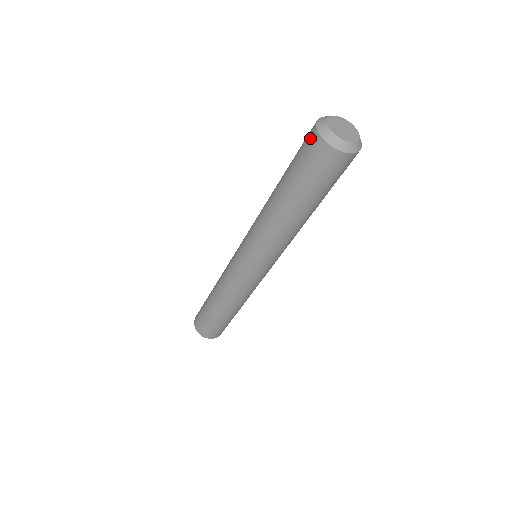
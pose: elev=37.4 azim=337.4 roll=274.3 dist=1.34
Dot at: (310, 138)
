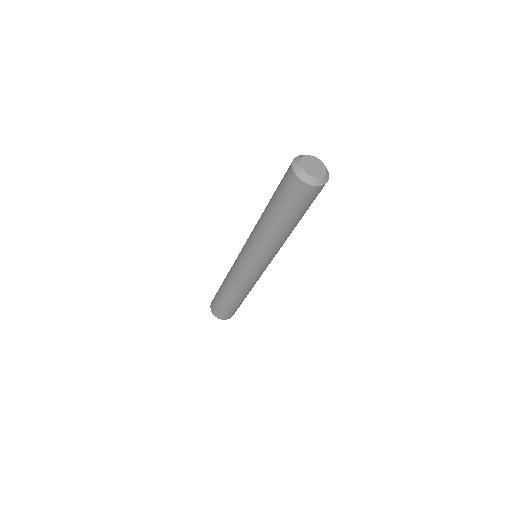
Dot at: (299, 188)
